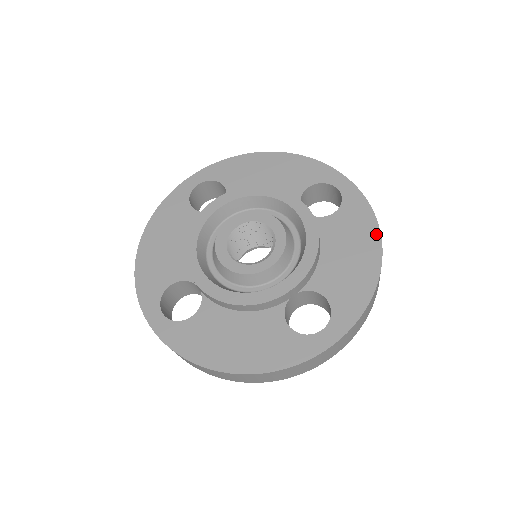
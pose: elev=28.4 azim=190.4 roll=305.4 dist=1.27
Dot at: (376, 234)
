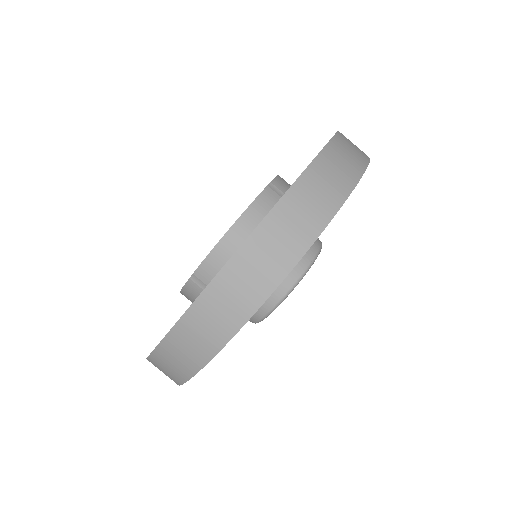
Dot at: occluded
